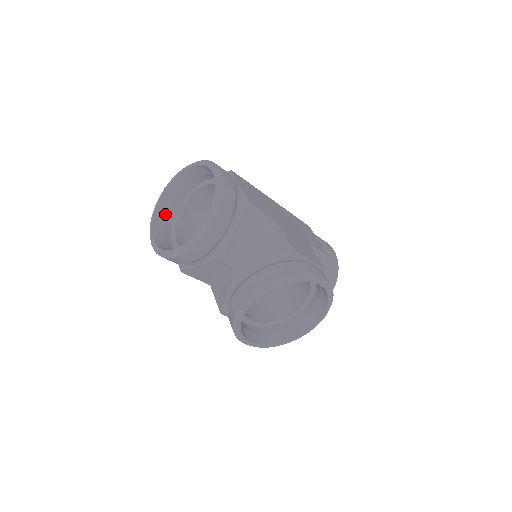
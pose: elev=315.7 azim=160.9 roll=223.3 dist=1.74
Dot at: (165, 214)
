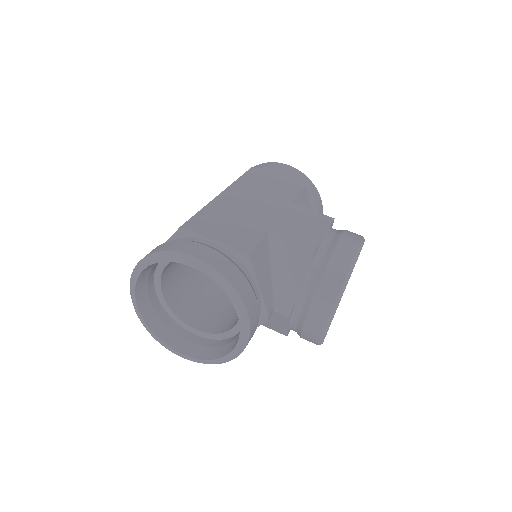
Dot at: (156, 317)
